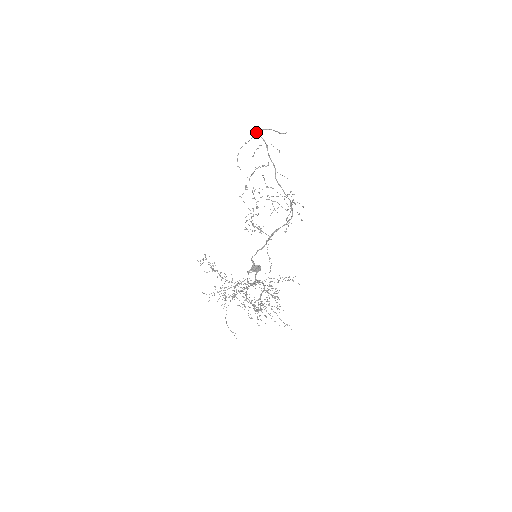
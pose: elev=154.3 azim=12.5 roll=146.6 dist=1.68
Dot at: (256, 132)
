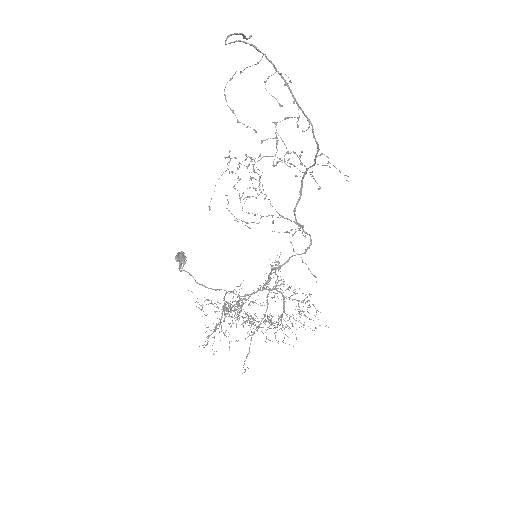
Dot at: occluded
